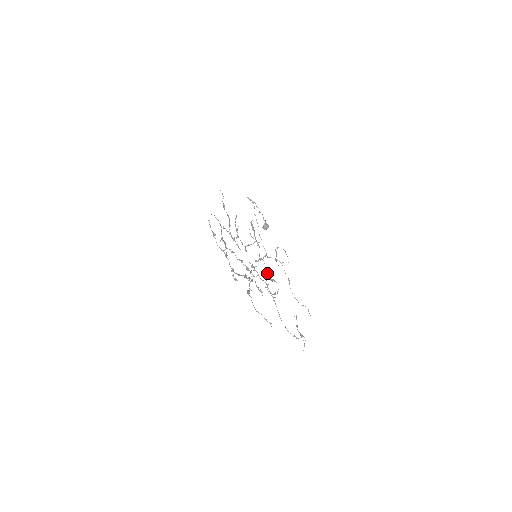
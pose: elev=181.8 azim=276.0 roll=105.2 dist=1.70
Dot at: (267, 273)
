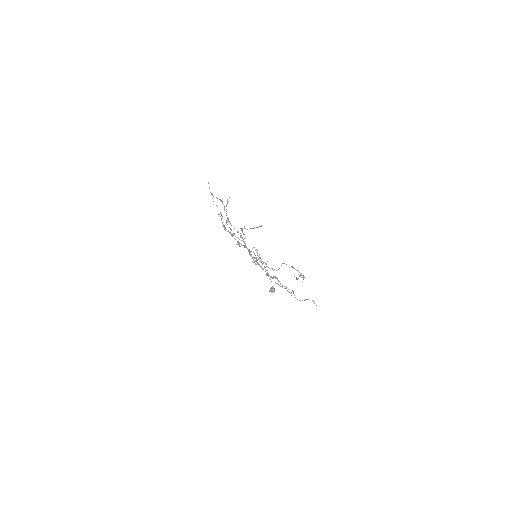
Dot at: occluded
